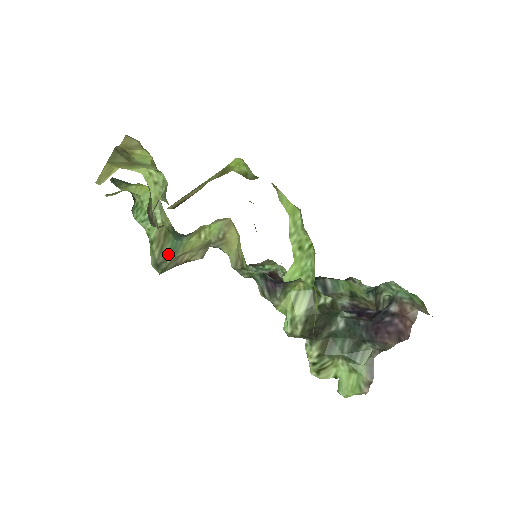
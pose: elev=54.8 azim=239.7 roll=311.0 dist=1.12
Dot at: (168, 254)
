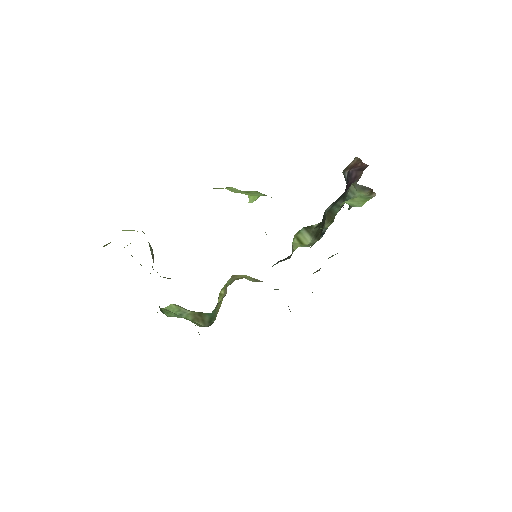
Dot at: (210, 320)
